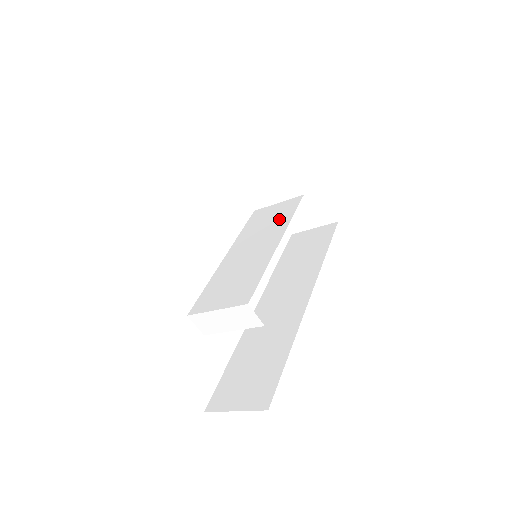
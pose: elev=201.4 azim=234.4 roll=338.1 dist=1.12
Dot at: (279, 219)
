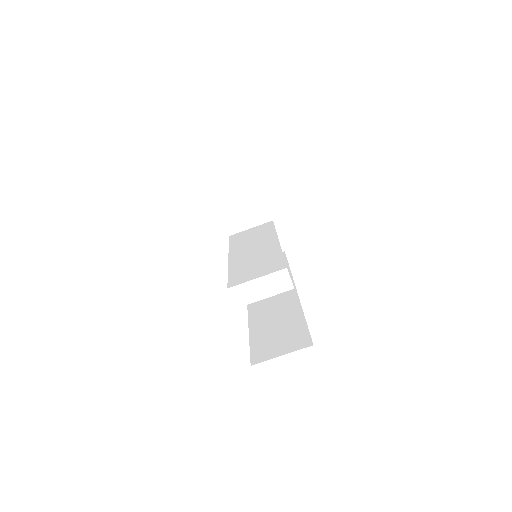
Dot at: (263, 233)
